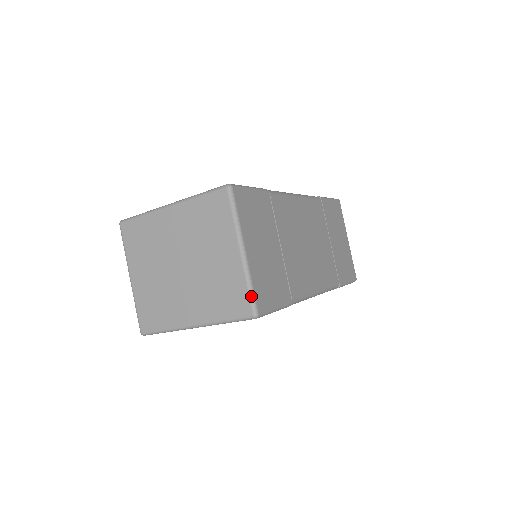
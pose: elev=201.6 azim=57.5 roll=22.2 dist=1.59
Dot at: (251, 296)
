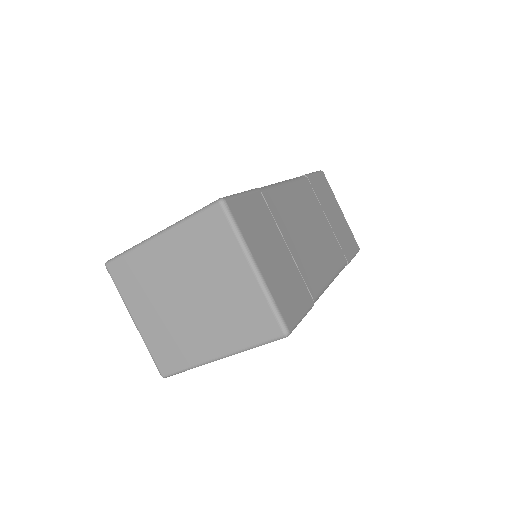
Dot at: (276, 315)
